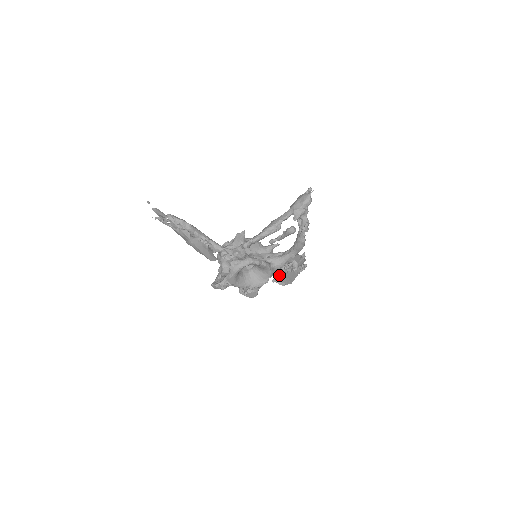
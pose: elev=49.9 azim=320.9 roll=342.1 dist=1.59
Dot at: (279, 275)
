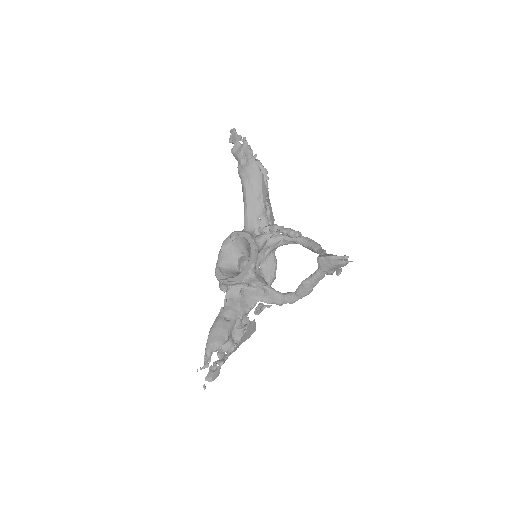
Dot at: occluded
